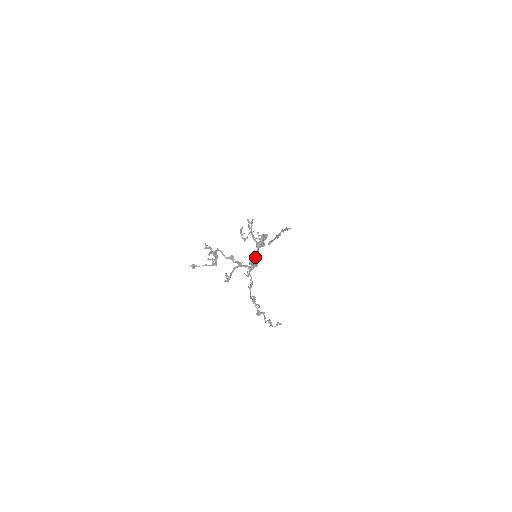
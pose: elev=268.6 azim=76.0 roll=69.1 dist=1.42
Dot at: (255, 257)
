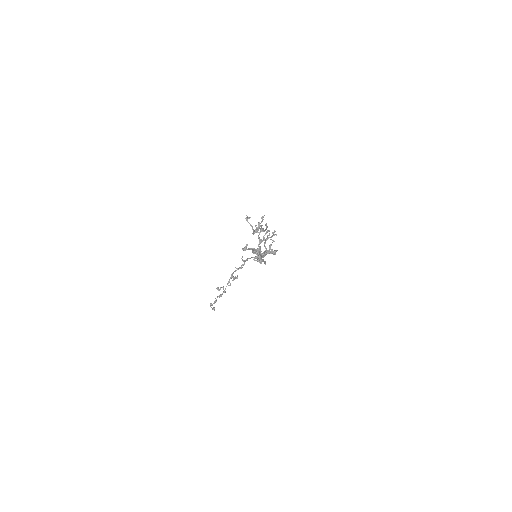
Dot at: occluded
